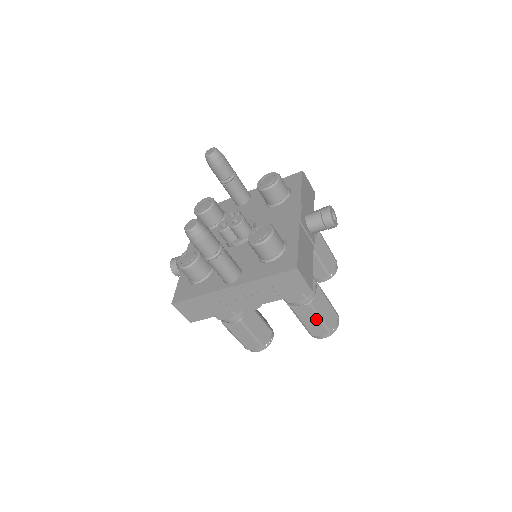
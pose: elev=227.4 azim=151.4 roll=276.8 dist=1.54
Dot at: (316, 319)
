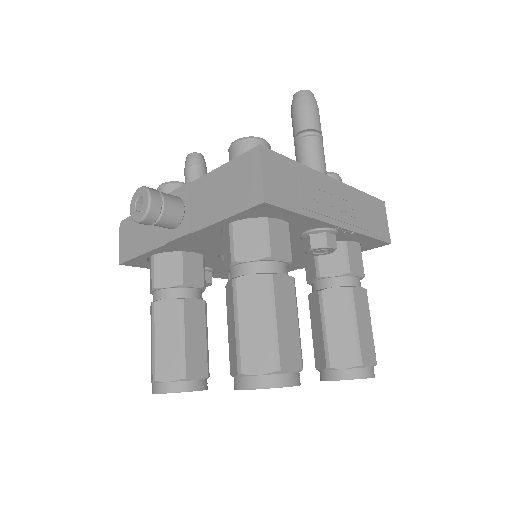
Dot at: (369, 325)
